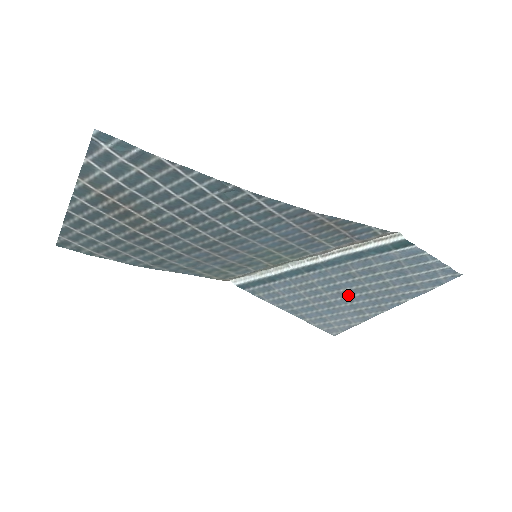
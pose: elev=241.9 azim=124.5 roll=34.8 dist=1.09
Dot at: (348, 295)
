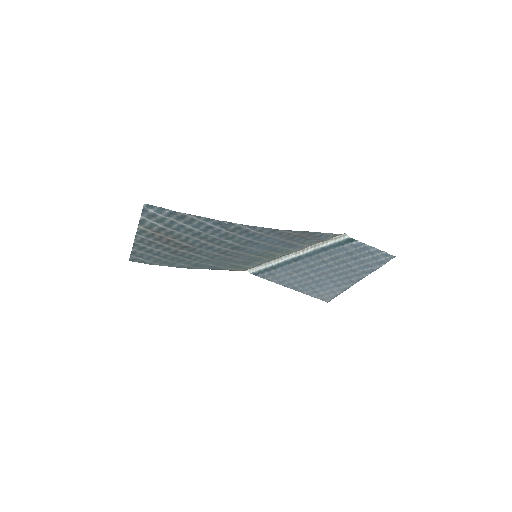
Dot at: (327, 274)
